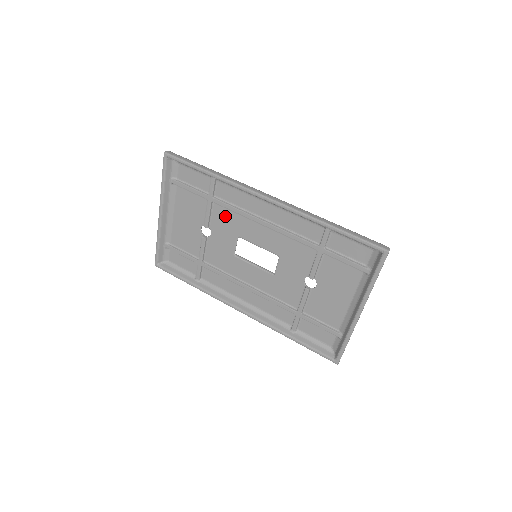
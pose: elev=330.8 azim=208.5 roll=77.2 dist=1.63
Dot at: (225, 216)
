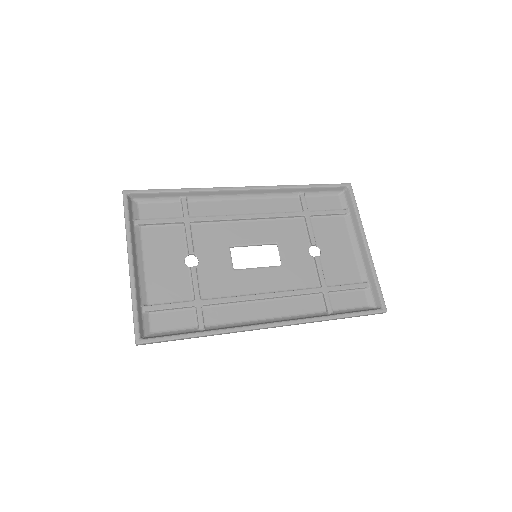
Dot at: (208, 232)
